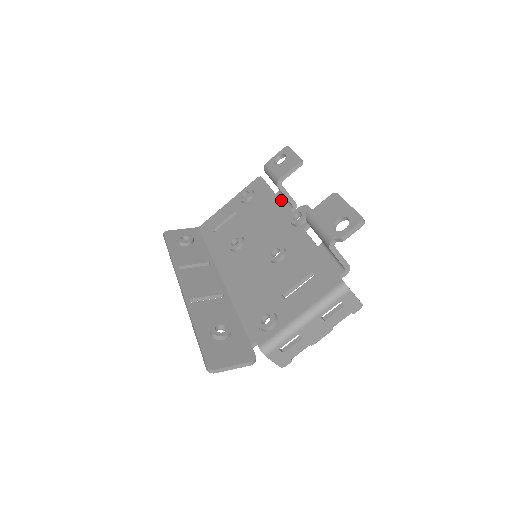
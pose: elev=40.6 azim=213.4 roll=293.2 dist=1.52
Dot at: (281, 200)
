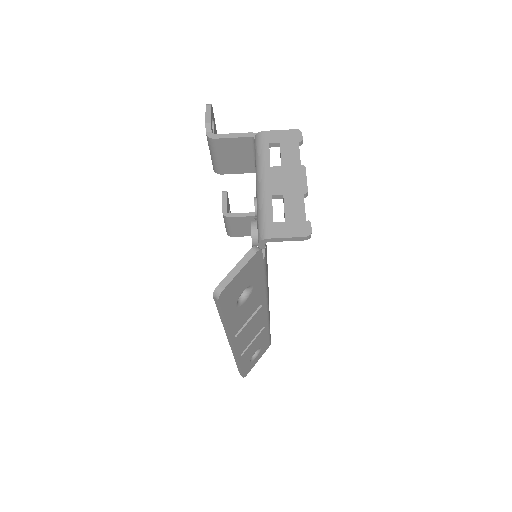
Dot at: occluded
